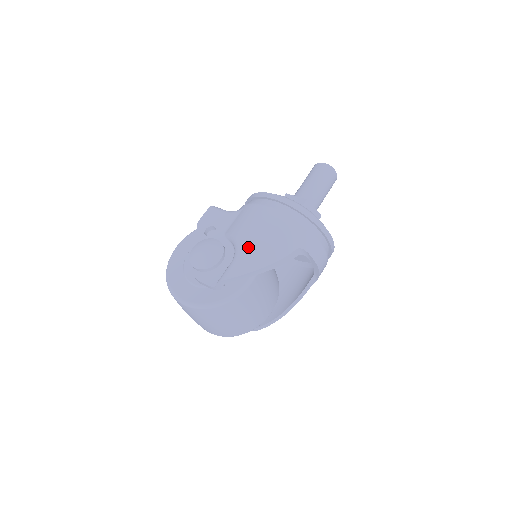
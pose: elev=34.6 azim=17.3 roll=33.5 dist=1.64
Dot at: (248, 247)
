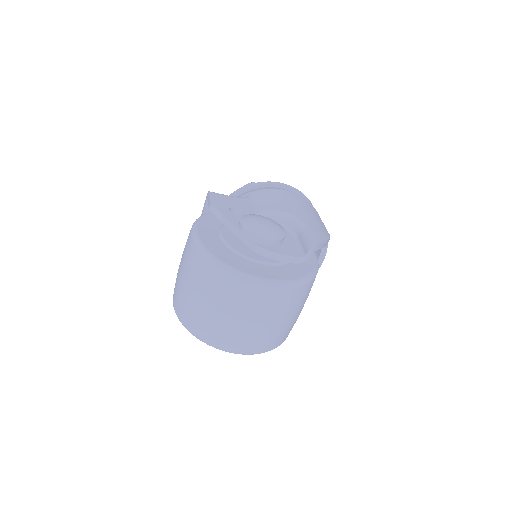
Dot at: (307, 218)
